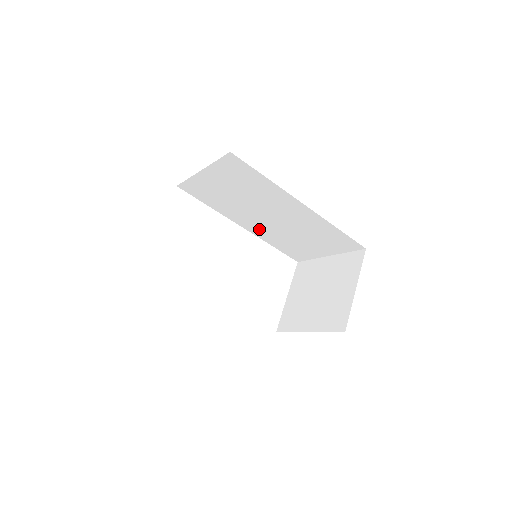
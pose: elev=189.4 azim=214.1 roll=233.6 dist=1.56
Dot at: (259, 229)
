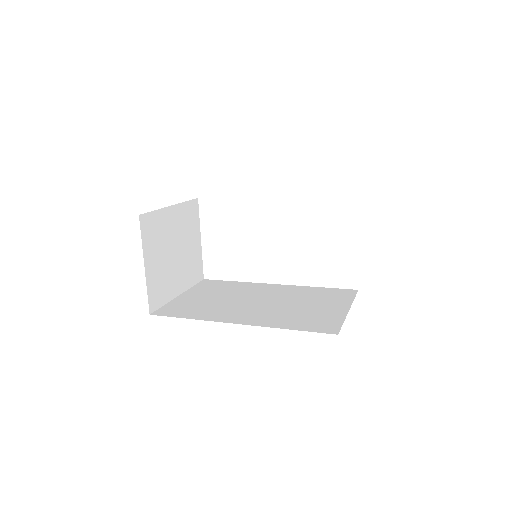
Dot at: occluded
